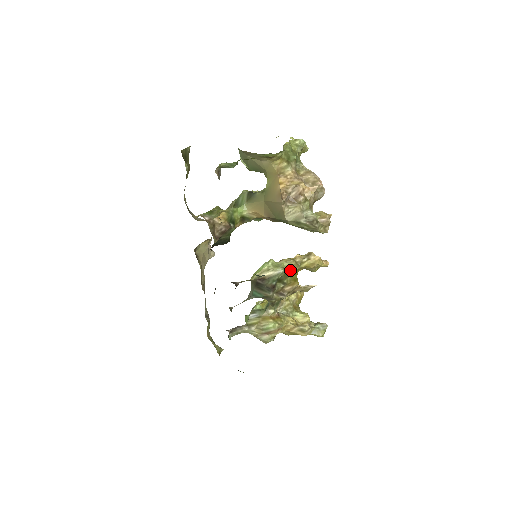
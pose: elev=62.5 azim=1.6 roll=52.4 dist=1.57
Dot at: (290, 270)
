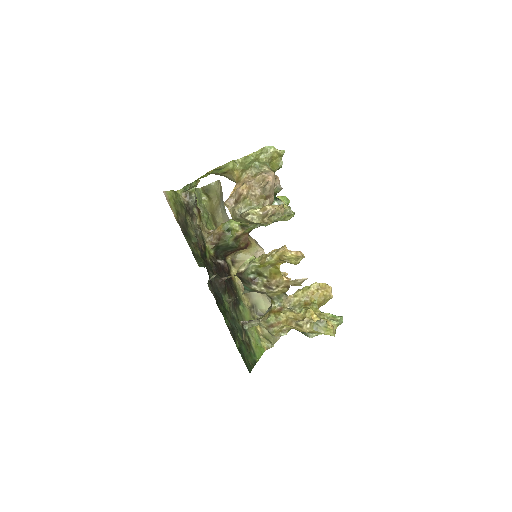
Dot at: (261, 263)
